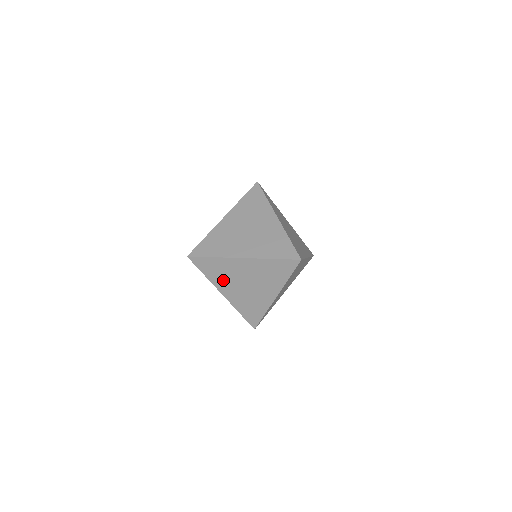
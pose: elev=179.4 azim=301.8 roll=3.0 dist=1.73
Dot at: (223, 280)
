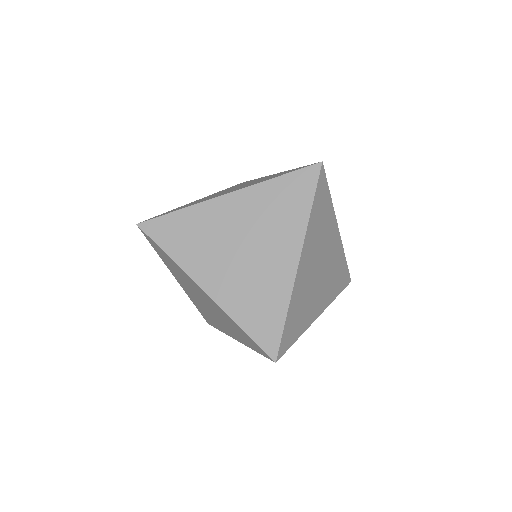
Dot at: (200, 255)
